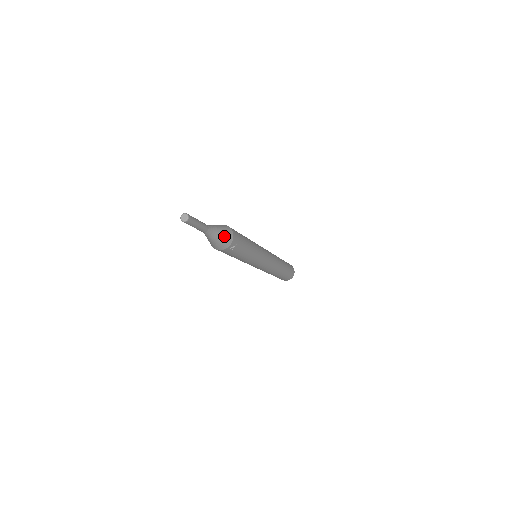
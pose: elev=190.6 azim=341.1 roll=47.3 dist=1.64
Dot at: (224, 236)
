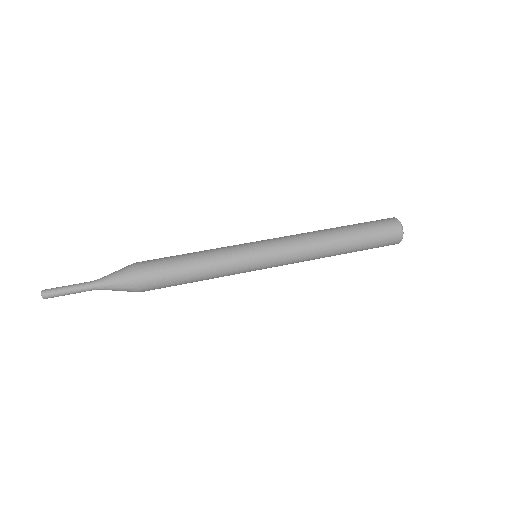
Dot at: occluded
